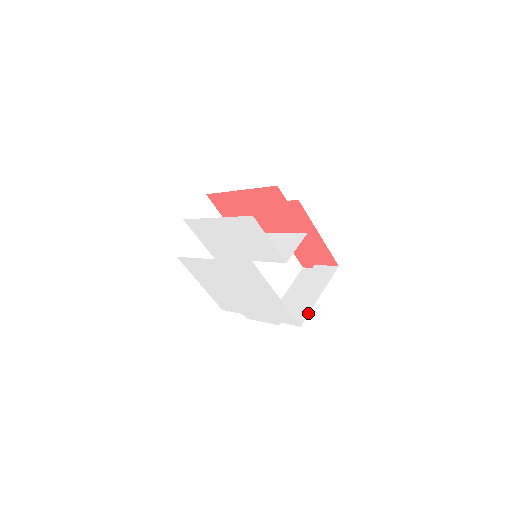
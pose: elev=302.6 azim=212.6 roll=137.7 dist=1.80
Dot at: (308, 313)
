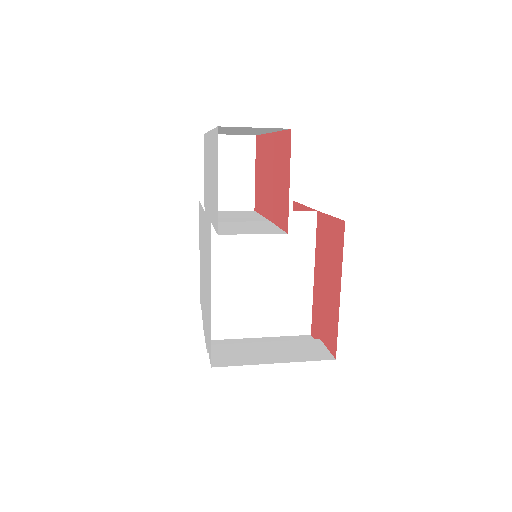
Dot at: (237, 364)
